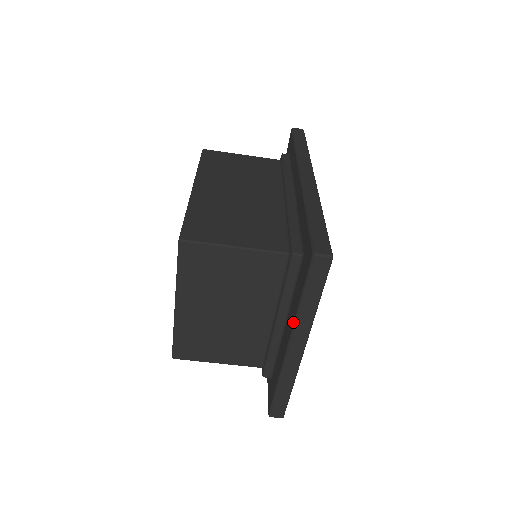
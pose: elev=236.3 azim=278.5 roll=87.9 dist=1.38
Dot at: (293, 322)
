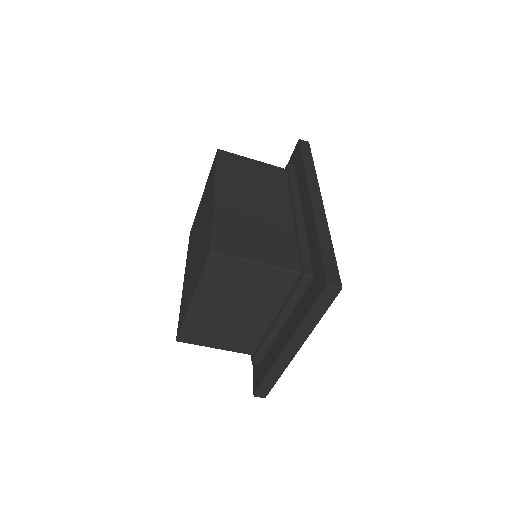
Dot at: (295, 330)
